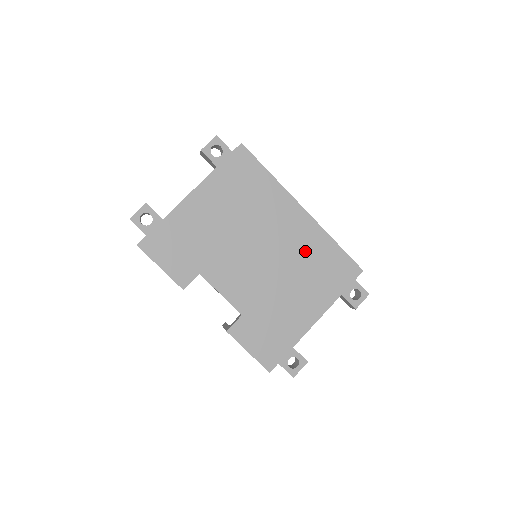
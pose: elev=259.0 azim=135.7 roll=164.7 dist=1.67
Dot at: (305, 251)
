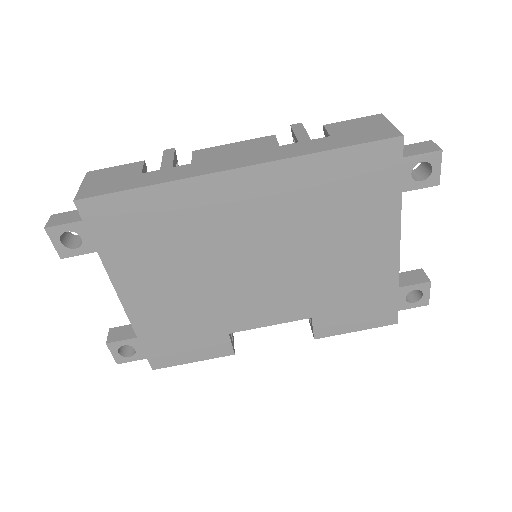
Dot at: (300, 205)
